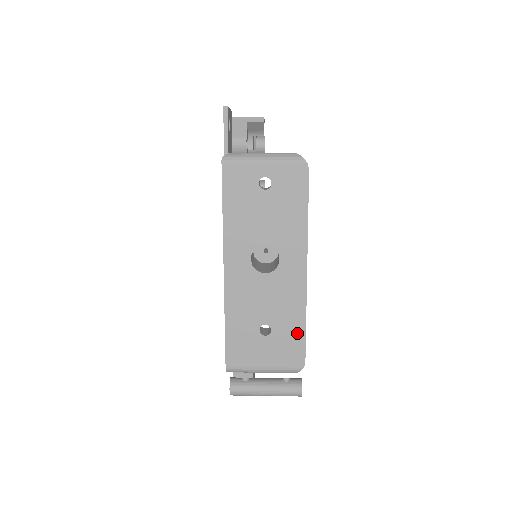
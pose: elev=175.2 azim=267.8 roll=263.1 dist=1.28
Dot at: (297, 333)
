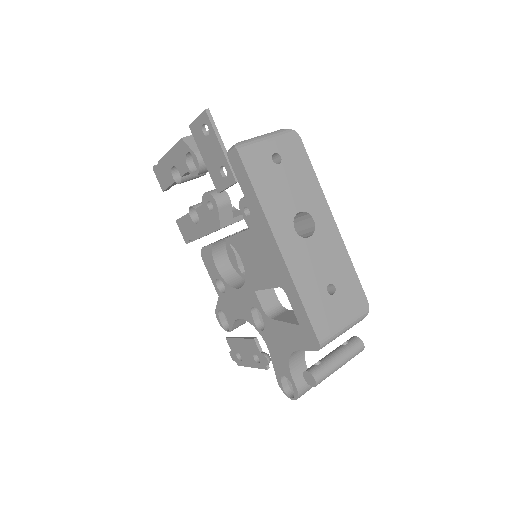
Dot at: (352, 279)
